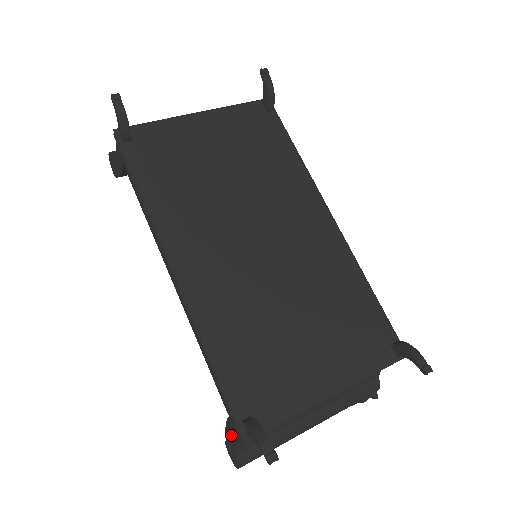
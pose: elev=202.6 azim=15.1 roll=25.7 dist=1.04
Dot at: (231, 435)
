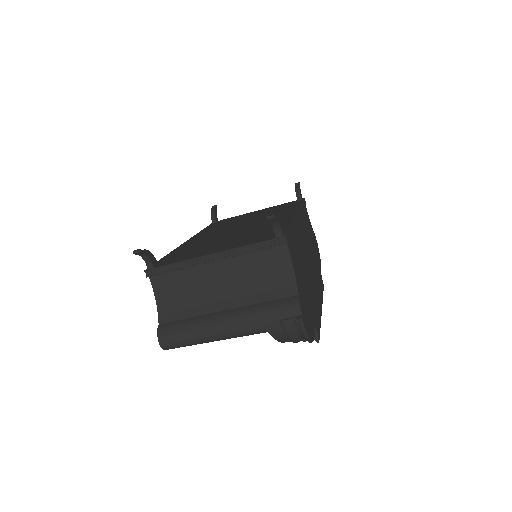
Dot at: occluded
